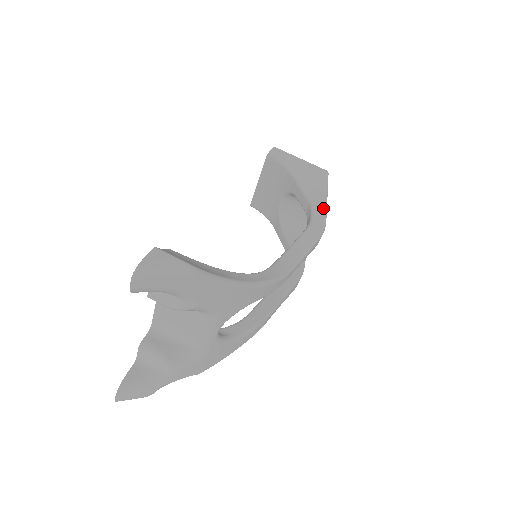
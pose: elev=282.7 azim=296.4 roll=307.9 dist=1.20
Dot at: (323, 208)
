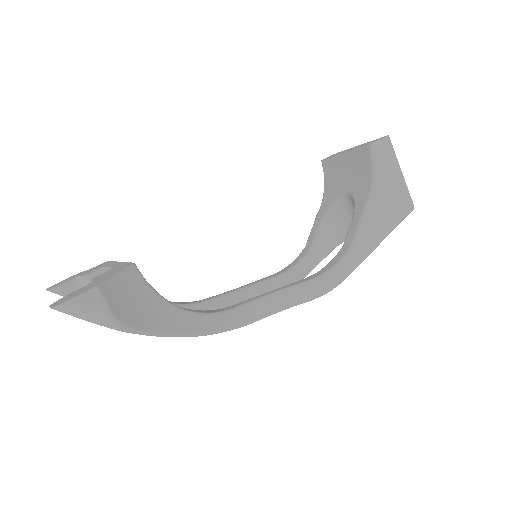
Dot at: (359, 260)
